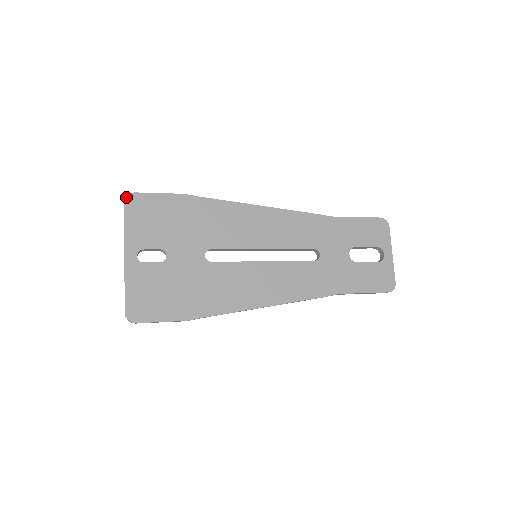
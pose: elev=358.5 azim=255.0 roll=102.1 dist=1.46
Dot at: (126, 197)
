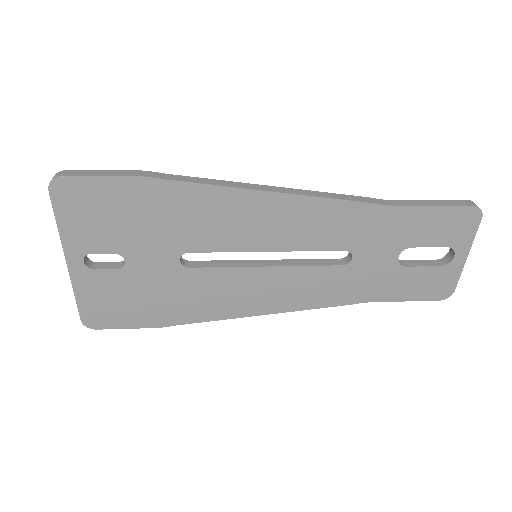
Dot at: (49, 183)
